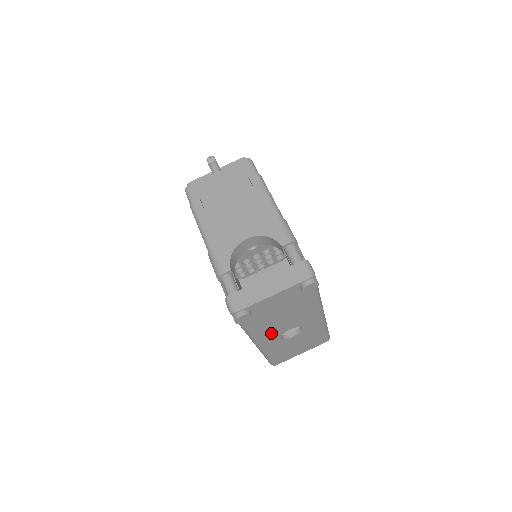
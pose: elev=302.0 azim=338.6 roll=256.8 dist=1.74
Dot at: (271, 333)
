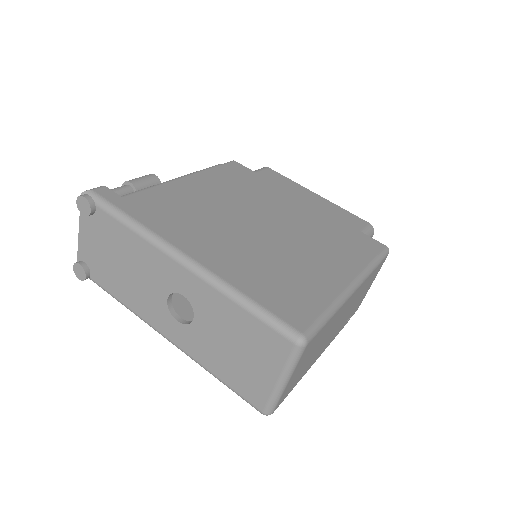
Dot at: (151, 308)
